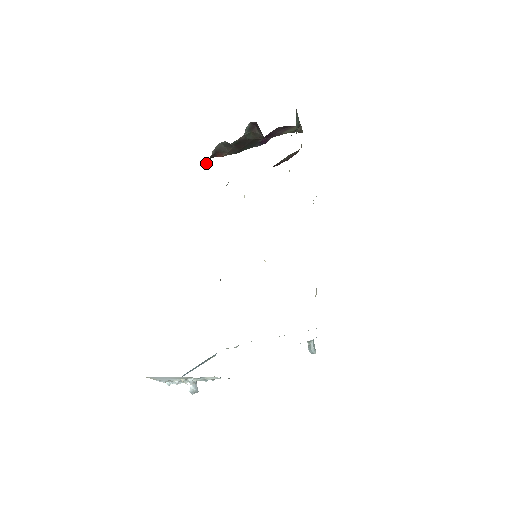
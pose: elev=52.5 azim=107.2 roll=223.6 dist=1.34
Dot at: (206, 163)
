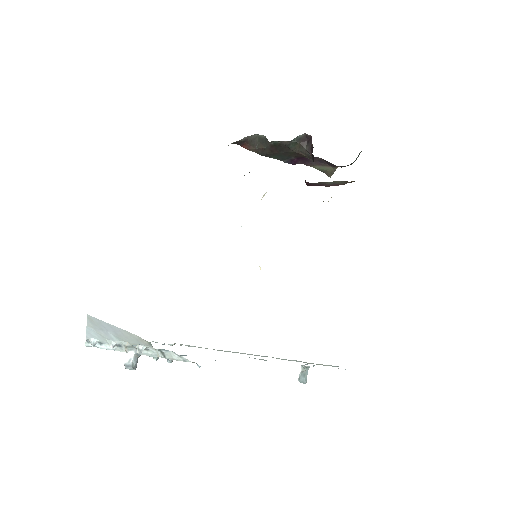
Dot at: occluded
